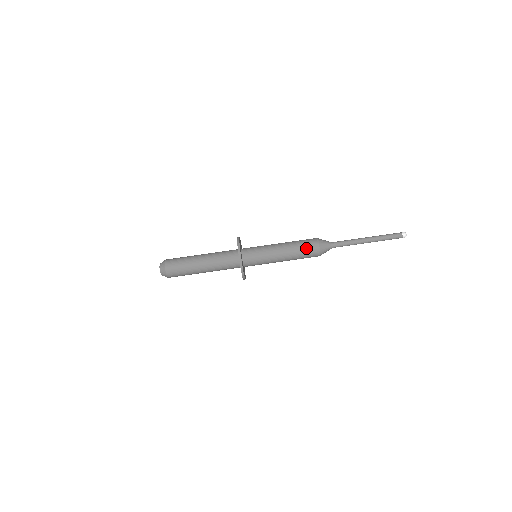
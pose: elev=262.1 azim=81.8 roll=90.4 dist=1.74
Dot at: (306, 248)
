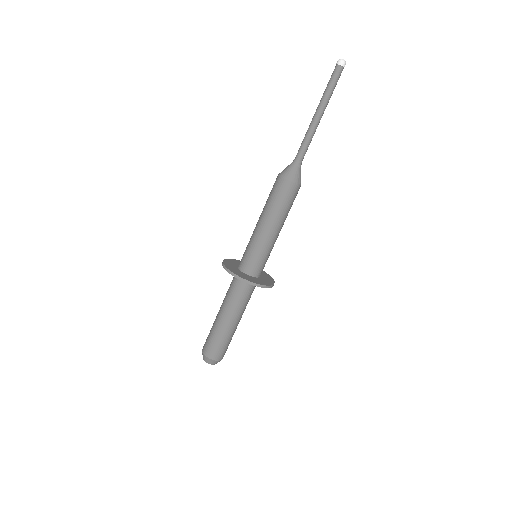
Dot at: (278, 196)
